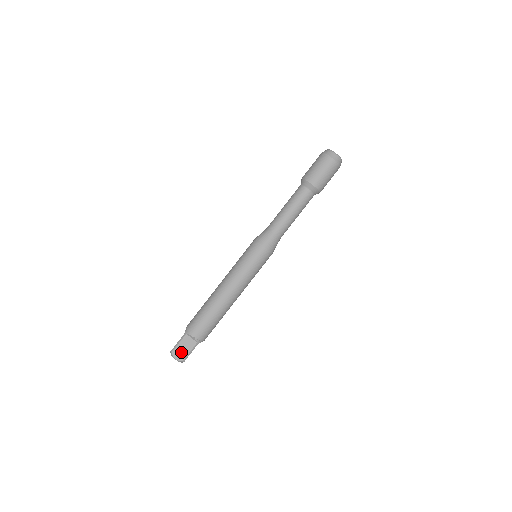
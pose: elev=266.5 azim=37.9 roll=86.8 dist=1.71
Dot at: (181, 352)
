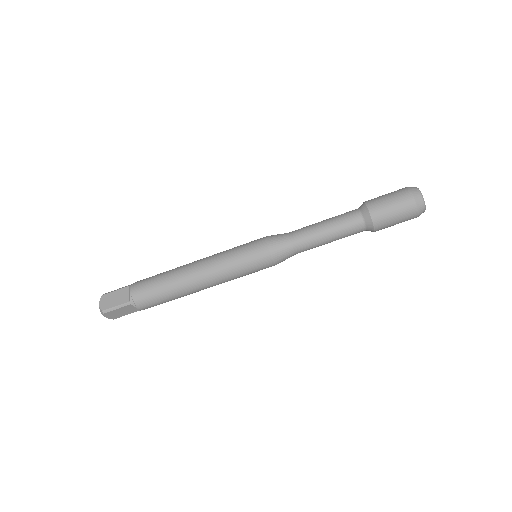
Dot at: (116, 314)
